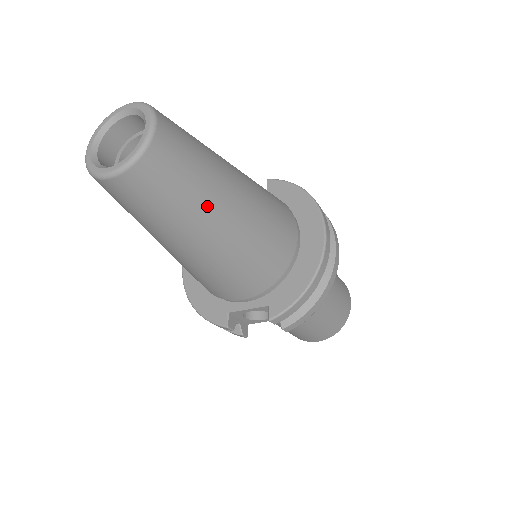
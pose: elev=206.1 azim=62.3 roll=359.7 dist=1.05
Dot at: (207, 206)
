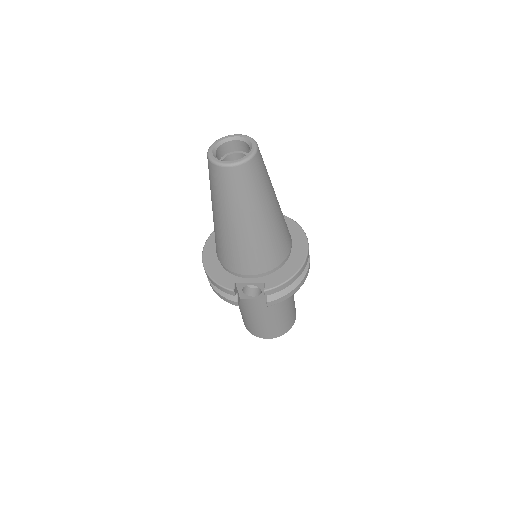
Dot at: (262, 203)
